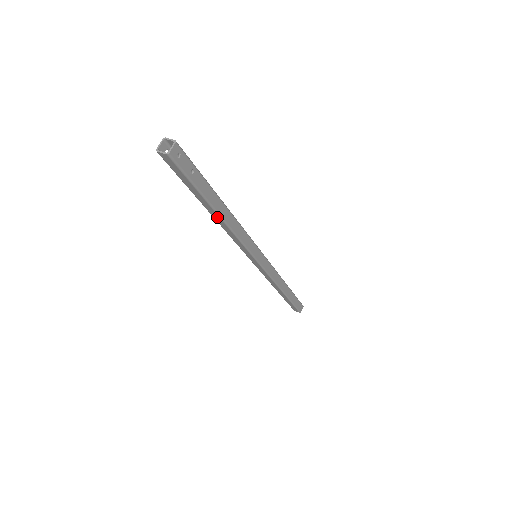
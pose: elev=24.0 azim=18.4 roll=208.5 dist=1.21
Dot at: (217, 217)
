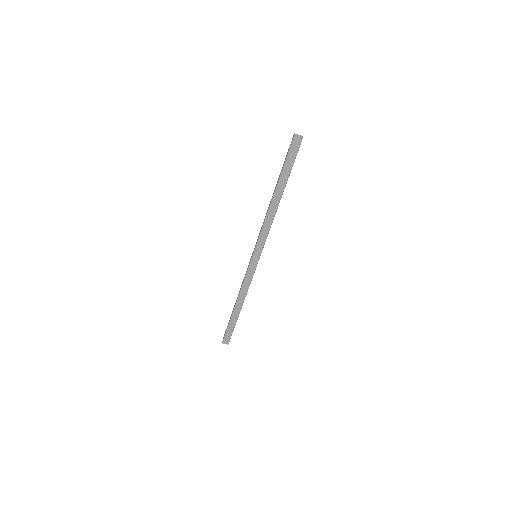
Dot at: (276, 202)
